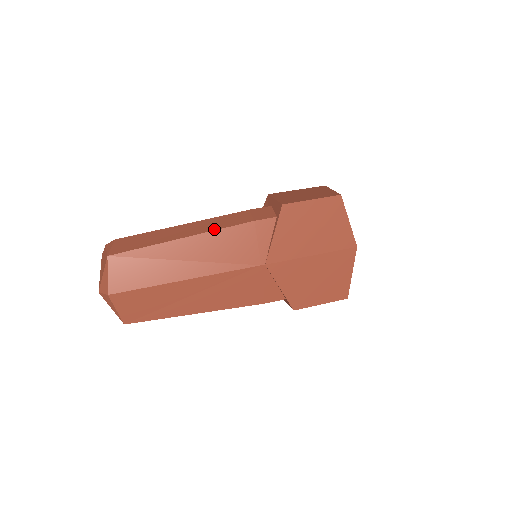
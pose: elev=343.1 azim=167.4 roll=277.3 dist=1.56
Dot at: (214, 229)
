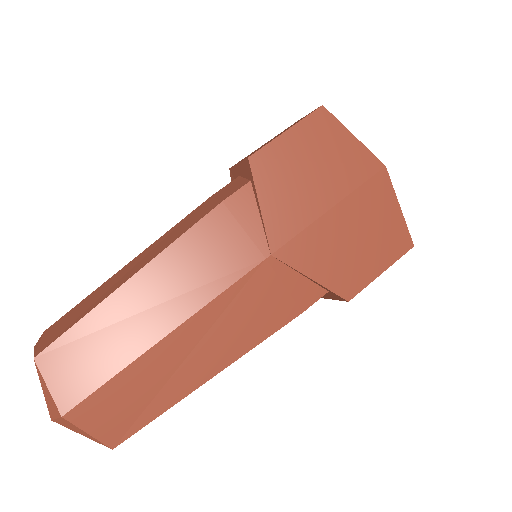
Dot at: (171, 242)
